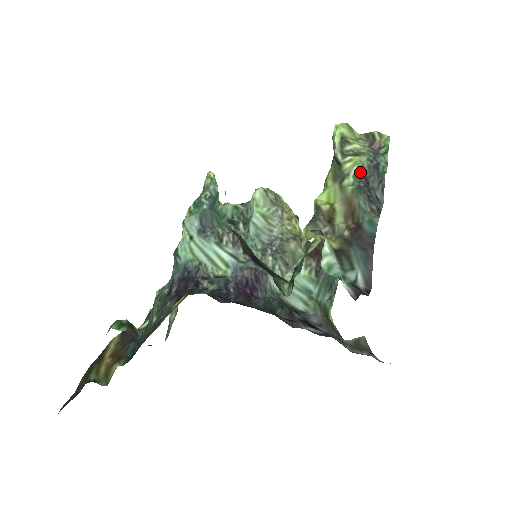
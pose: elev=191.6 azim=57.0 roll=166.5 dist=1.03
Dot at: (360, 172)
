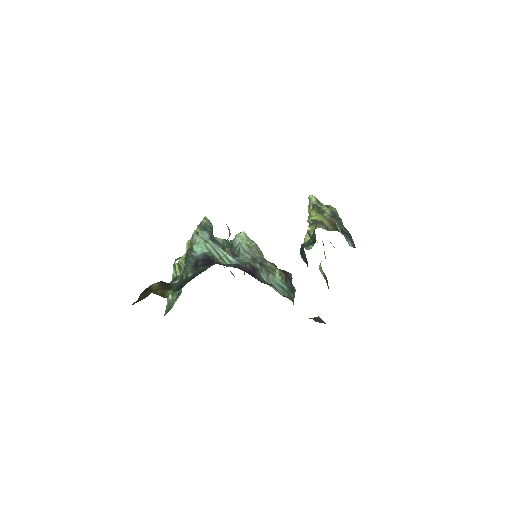
Dot at: (330, 214)
